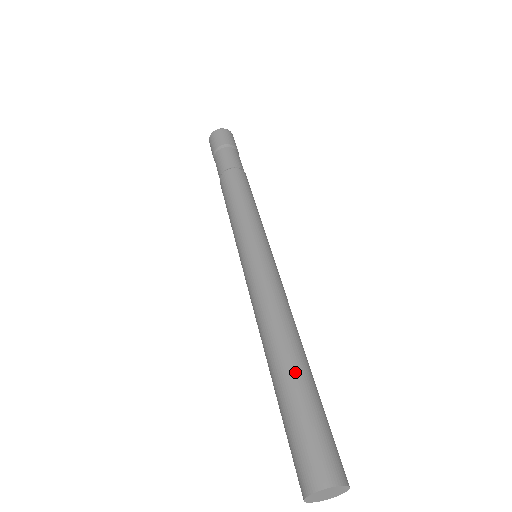
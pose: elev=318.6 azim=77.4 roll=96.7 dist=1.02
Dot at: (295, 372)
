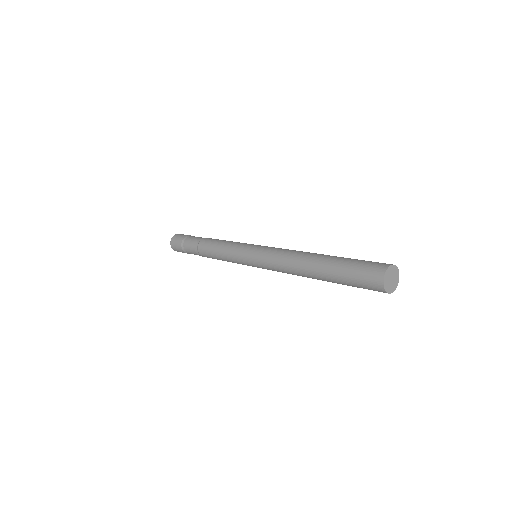
Dot at: (324, 265)
